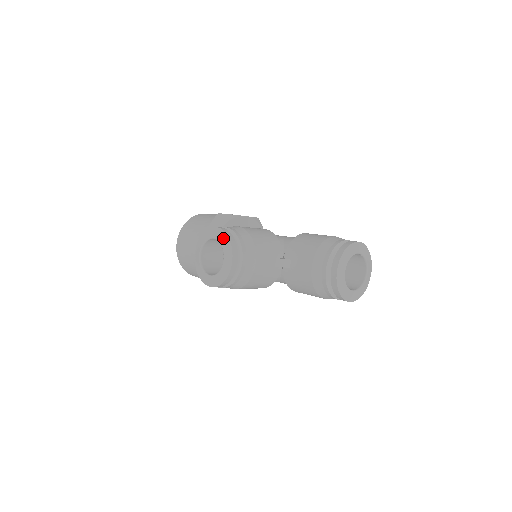
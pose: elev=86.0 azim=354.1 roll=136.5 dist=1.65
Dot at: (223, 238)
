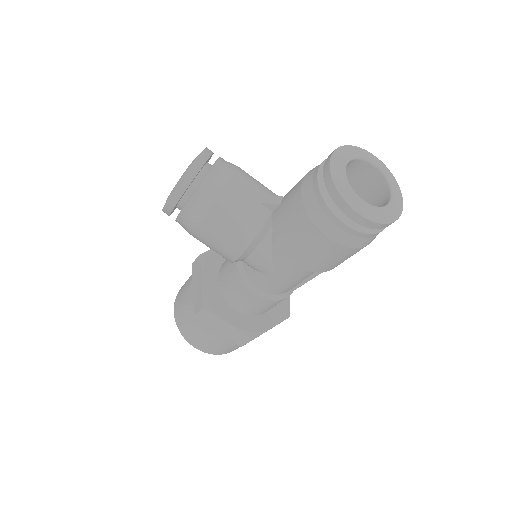
Dot at: occluded
